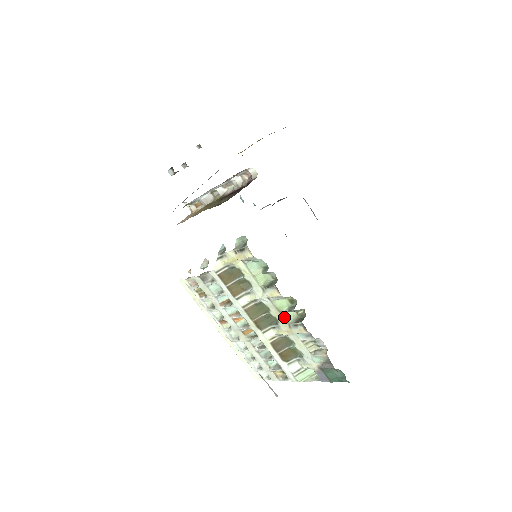
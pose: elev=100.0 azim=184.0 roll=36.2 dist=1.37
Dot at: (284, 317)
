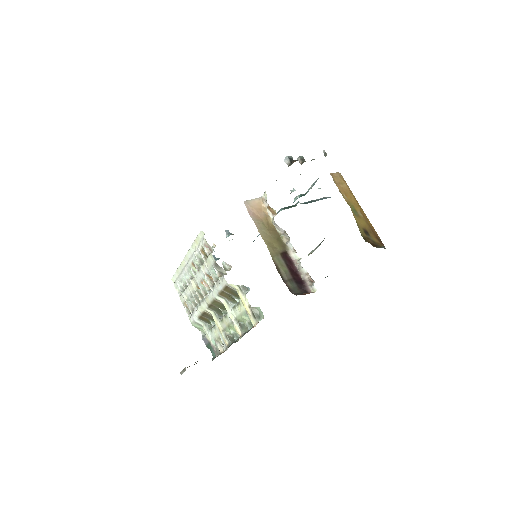
Dot at: (227, 328)
